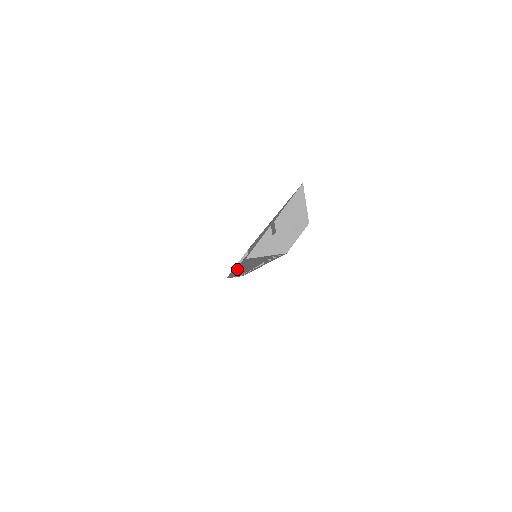
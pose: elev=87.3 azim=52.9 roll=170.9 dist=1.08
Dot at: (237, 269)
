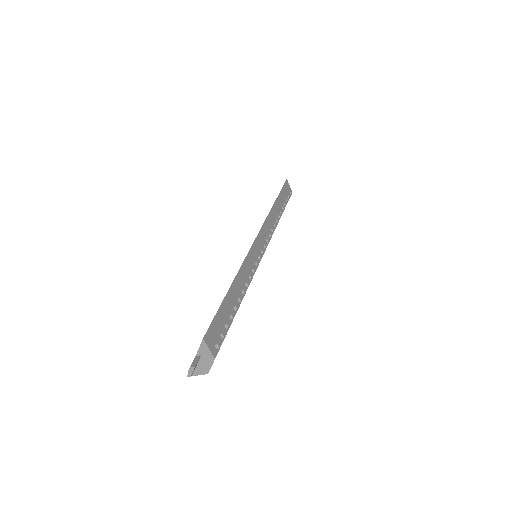
Dot at: occluded
